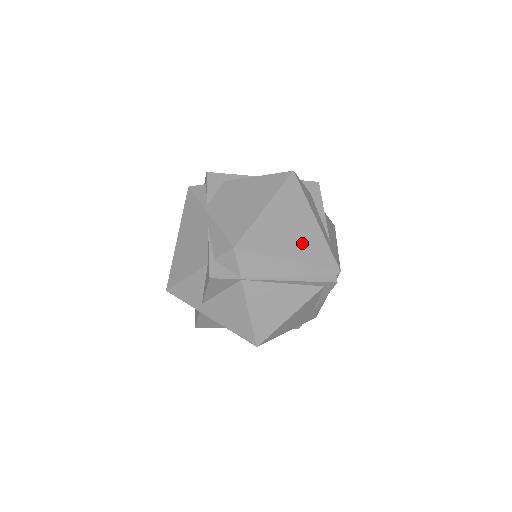
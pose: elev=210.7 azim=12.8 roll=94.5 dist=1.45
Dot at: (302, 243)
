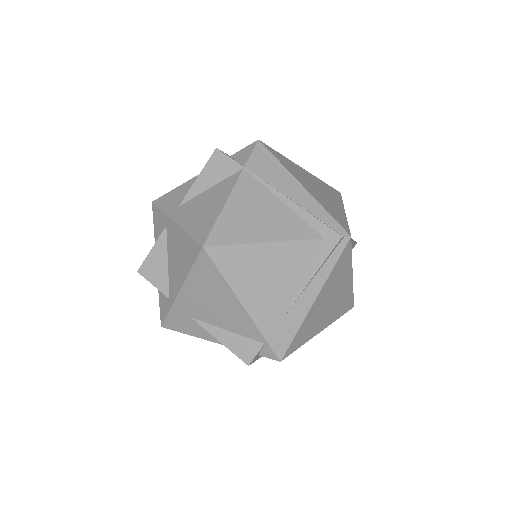
Dot at: (322, 198)
